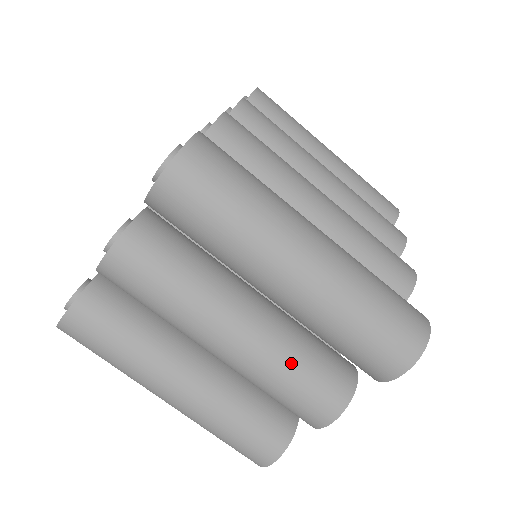
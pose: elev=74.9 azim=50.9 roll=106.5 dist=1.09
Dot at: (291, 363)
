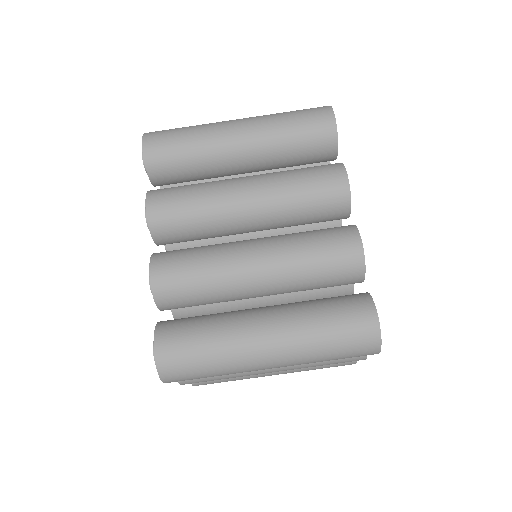
Dot at: occluded
